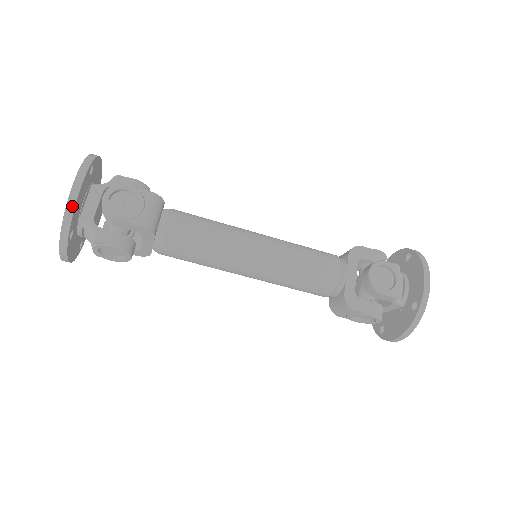
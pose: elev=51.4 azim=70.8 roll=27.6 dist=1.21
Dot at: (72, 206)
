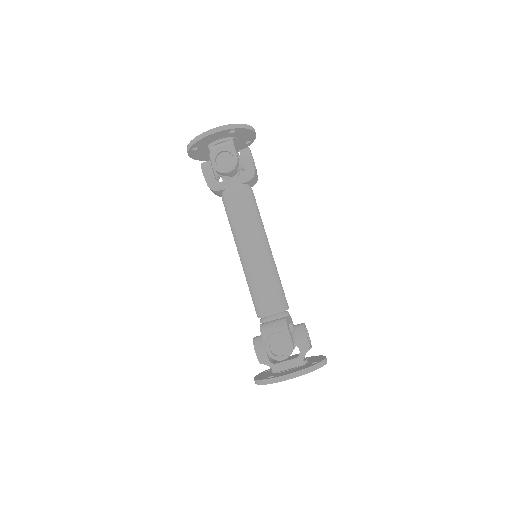
Dot at: (250, 128)
